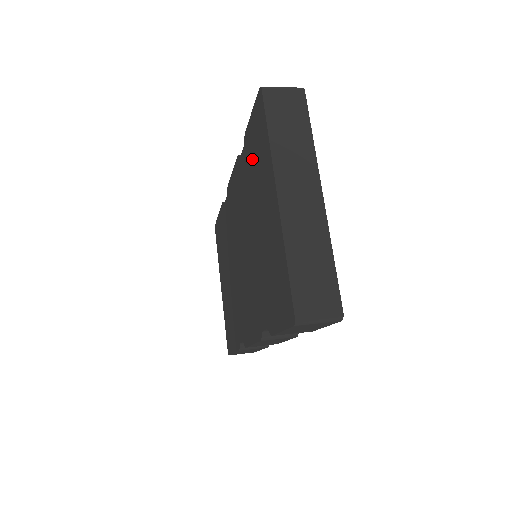
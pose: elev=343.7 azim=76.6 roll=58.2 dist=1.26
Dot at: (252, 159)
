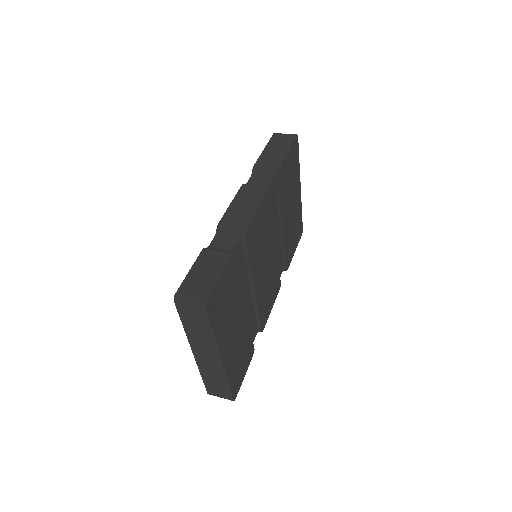
Dot at: occluded
